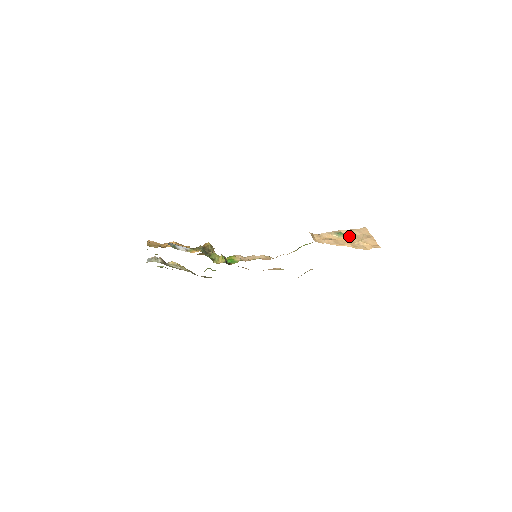
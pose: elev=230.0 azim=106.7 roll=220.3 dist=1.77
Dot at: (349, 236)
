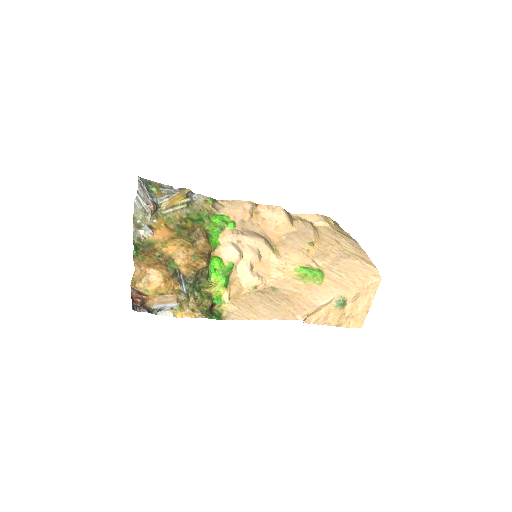
Dot at: (349, 303)
